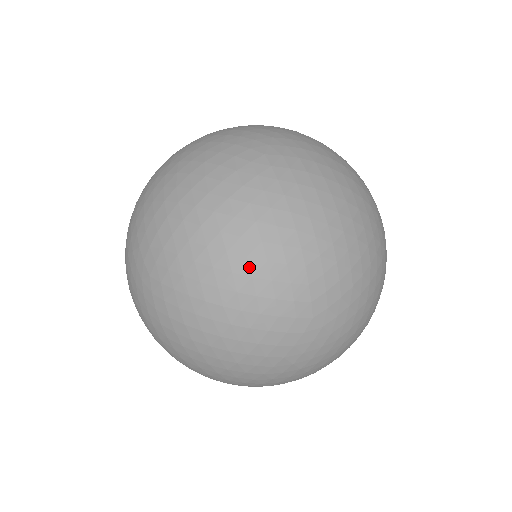
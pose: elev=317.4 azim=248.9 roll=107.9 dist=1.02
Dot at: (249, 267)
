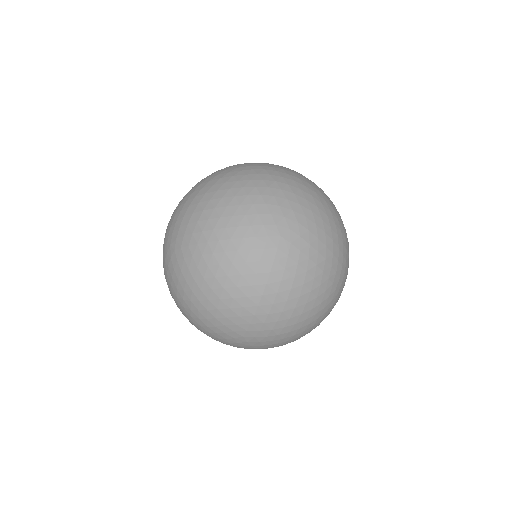
Dot at: (309, 307)
